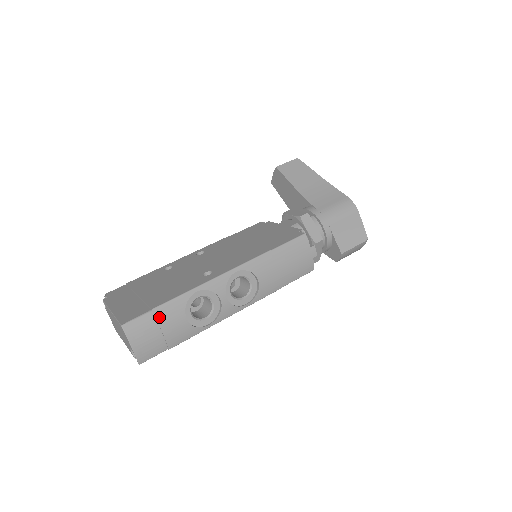
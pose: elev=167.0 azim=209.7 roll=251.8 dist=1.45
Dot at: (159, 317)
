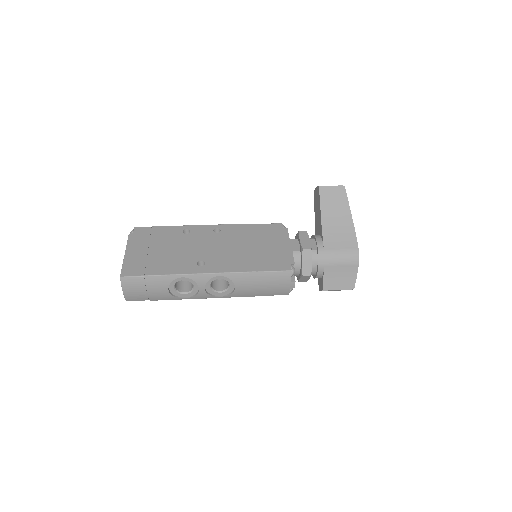
Dot at: (148, 282)
